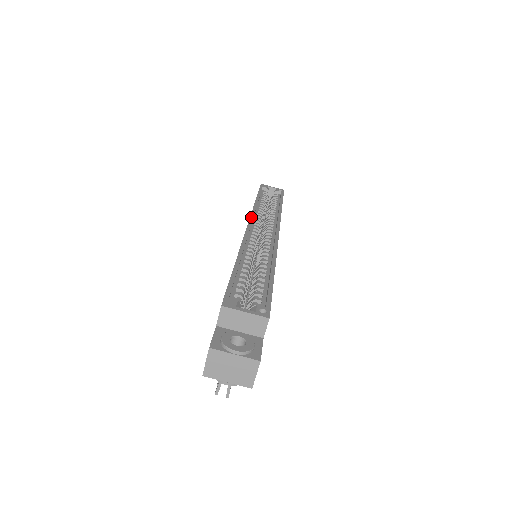
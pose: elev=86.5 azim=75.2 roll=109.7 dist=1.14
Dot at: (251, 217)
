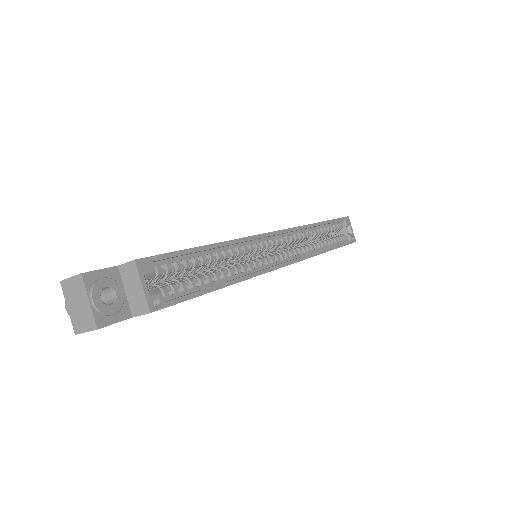
Dot at: (291, 229)
